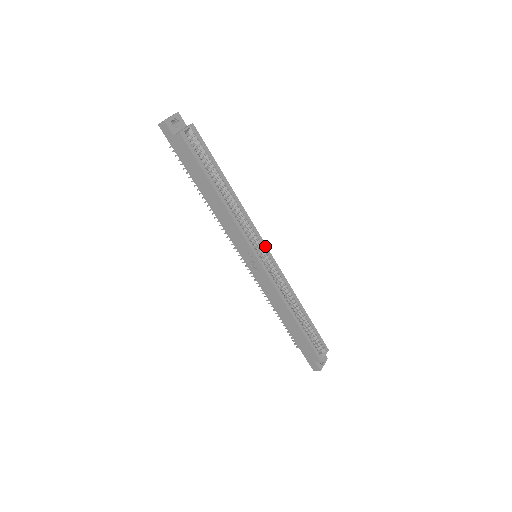
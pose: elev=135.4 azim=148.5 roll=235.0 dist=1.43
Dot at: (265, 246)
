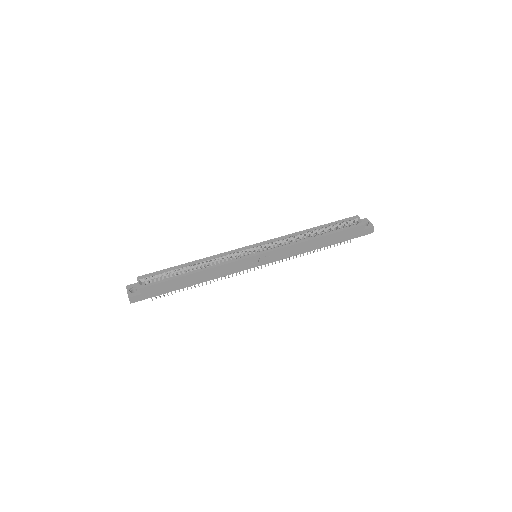
Dot at: (249, 247)
